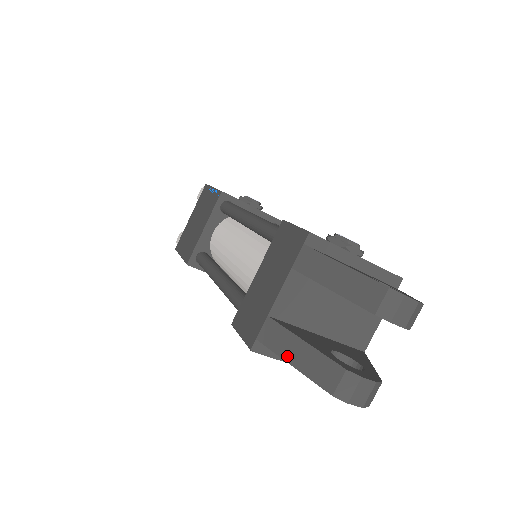
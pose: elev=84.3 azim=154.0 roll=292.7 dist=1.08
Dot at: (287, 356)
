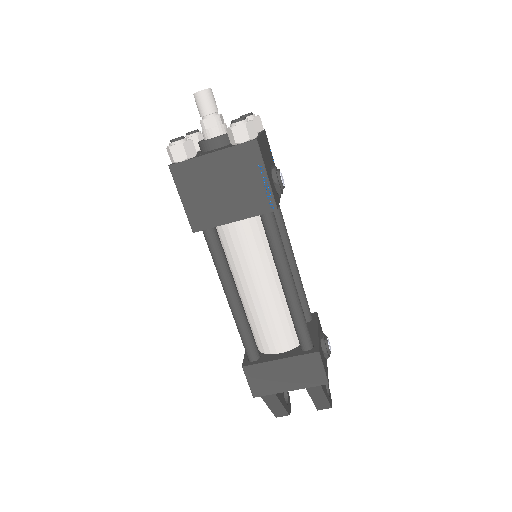
Dot at: (270, 405)
